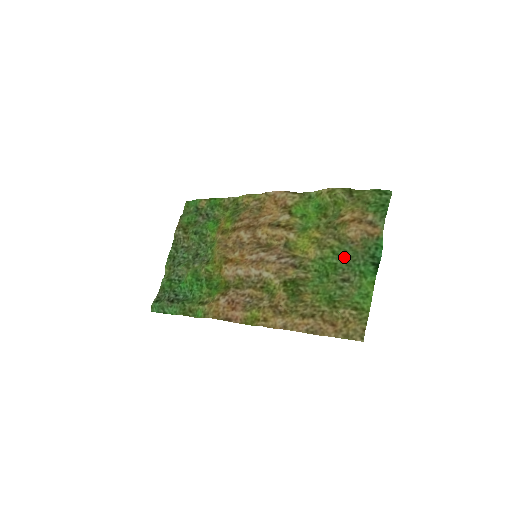
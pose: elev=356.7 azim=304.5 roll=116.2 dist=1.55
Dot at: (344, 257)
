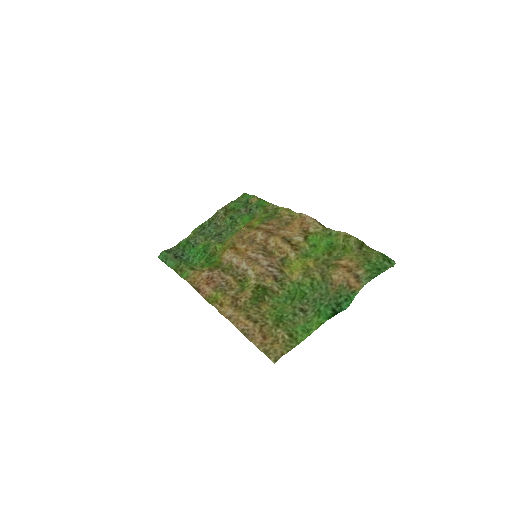
Dot at: (316, 292)
